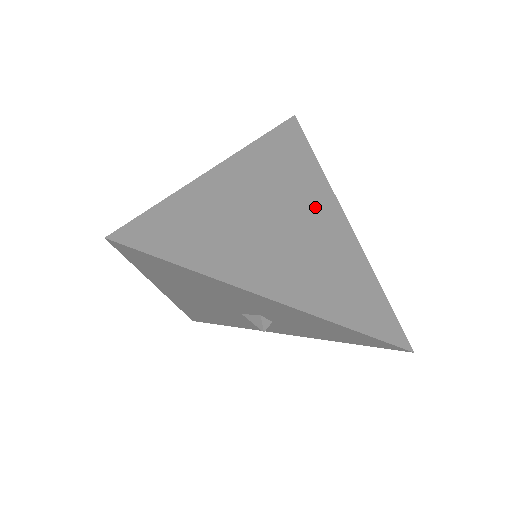
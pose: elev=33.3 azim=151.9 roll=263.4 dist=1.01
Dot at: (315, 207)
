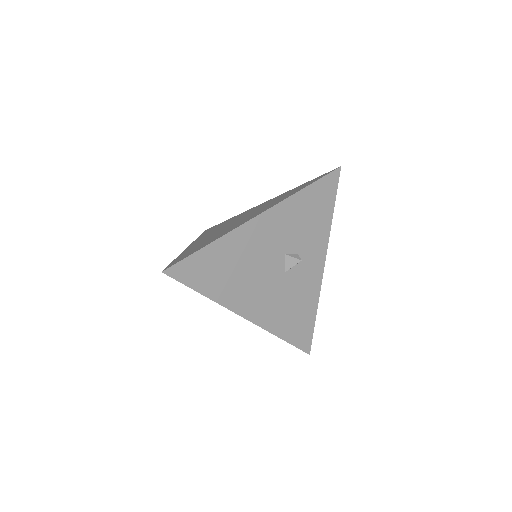
Dot at: (244, 214)
